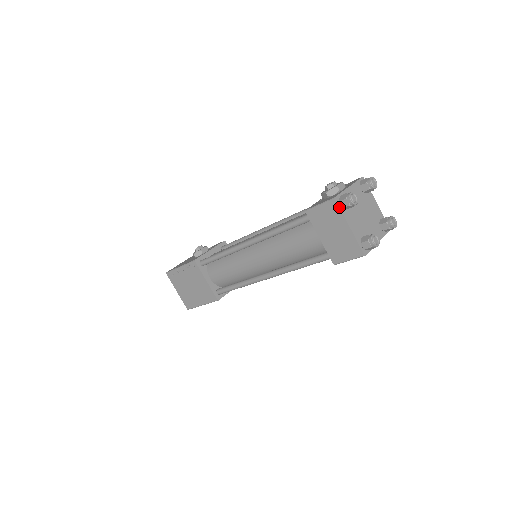
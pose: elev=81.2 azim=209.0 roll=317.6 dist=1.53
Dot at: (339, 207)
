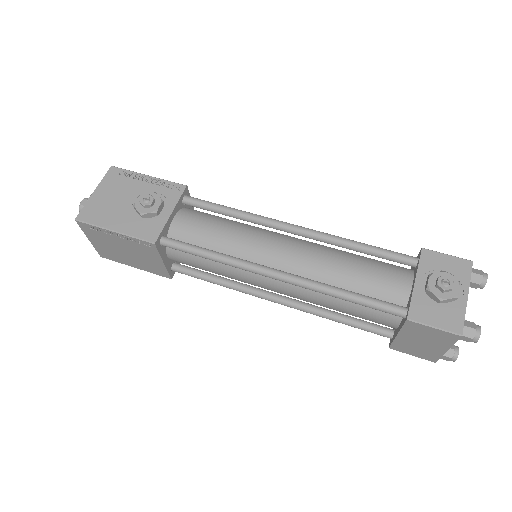
Dot at: occluded
